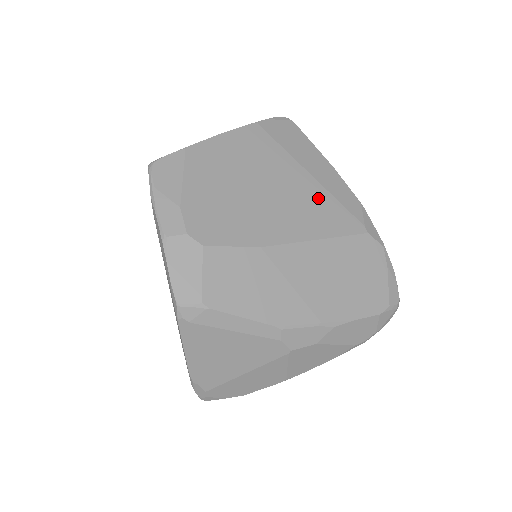
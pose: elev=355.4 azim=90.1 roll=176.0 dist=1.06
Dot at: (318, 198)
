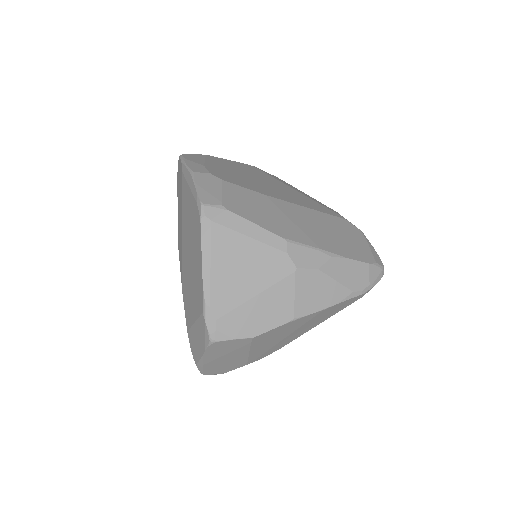
Dot at: (304, 198)
